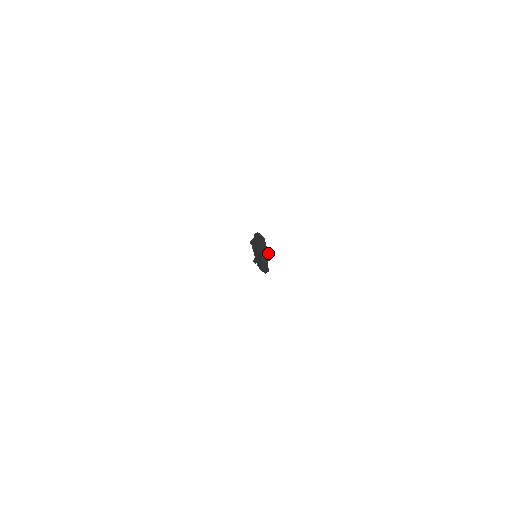
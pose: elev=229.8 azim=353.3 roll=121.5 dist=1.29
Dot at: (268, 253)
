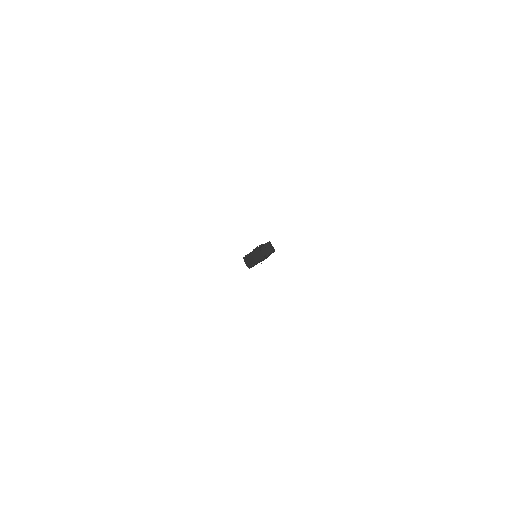
Dot at: (265, 258)
